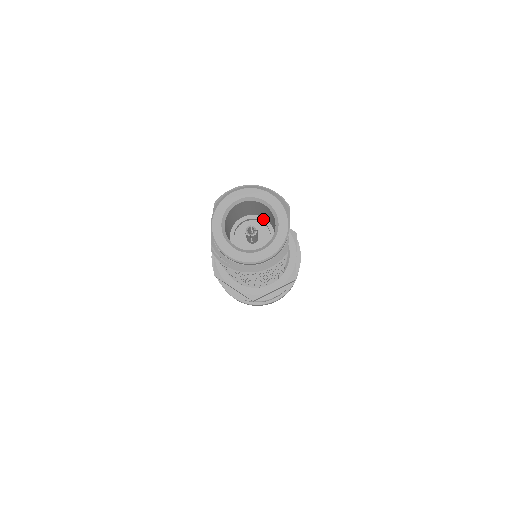
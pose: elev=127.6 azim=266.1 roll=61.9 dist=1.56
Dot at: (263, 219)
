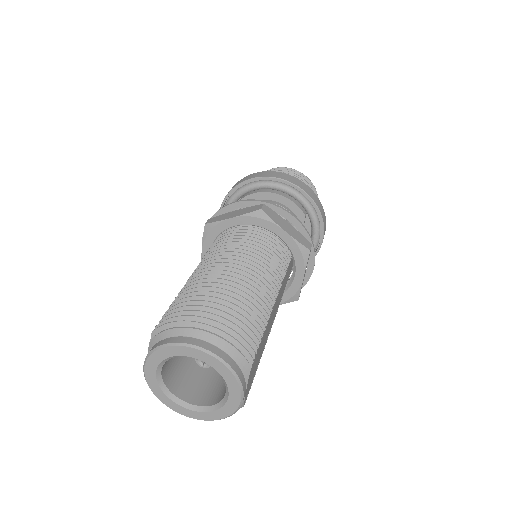
Dot at: occluded
